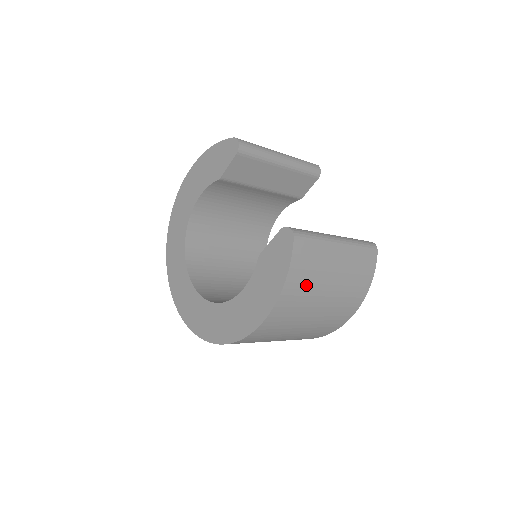
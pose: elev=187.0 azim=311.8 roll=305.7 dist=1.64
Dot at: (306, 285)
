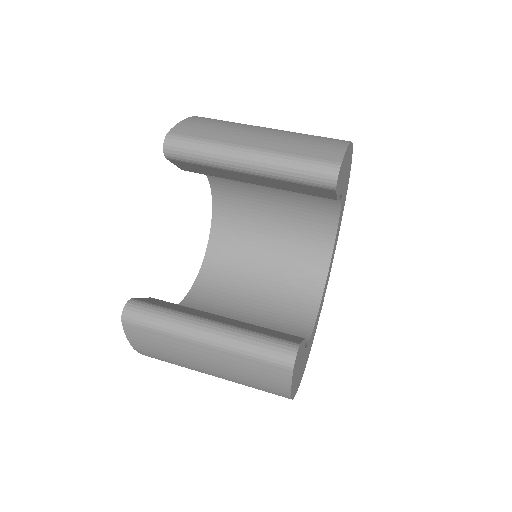
Dot at: (167, 359)
